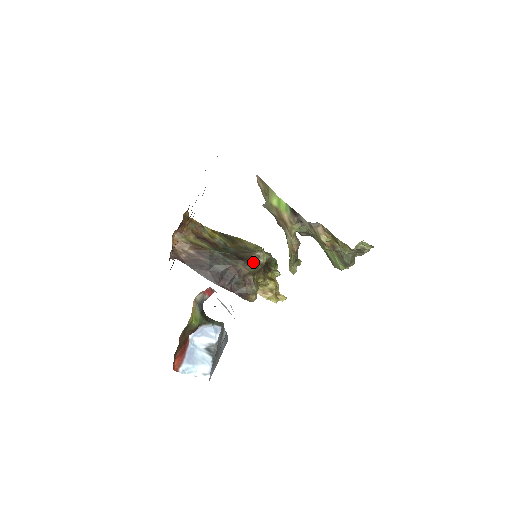
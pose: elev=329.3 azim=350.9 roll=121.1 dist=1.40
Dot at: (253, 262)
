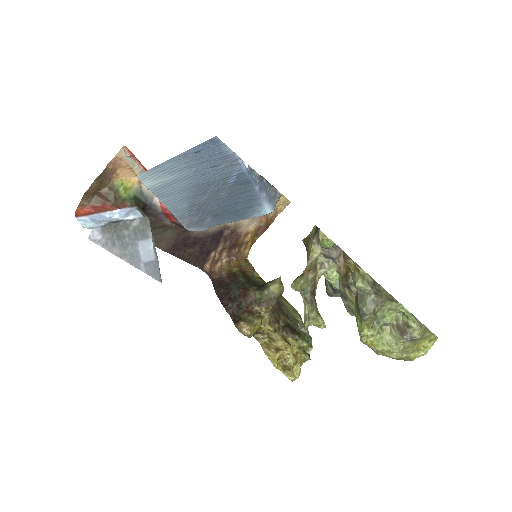
Dot at: (263, 286)
